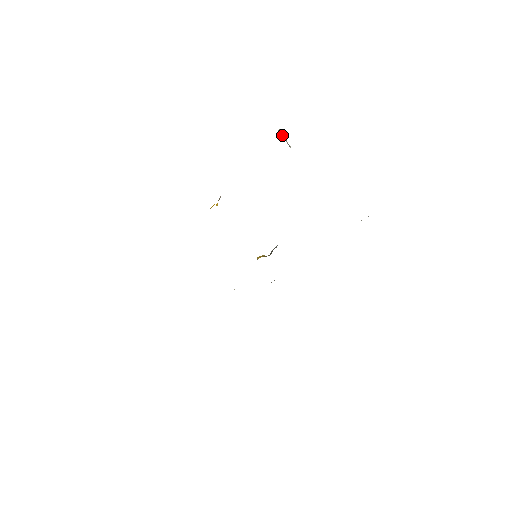
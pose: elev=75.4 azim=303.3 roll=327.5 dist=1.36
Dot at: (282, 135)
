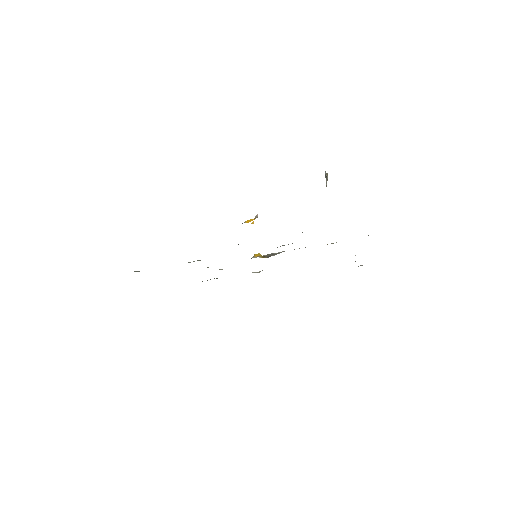
Dot at: (327, 176)
